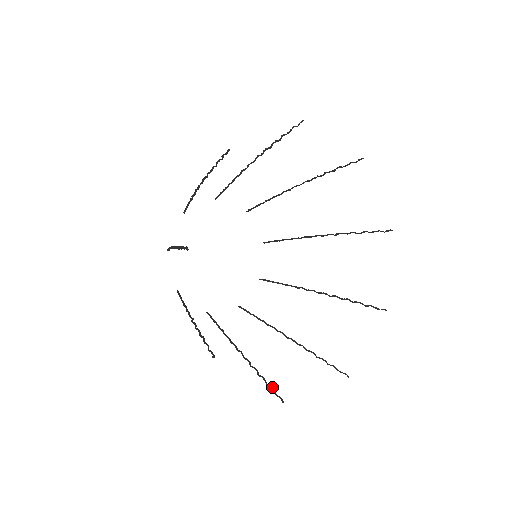
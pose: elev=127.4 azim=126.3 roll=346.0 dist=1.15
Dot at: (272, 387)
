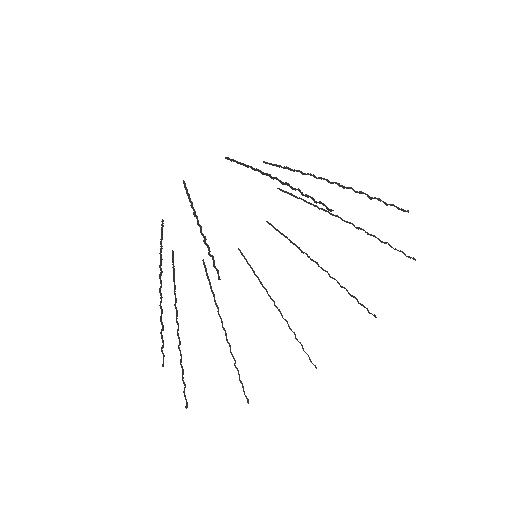
Dot at: occluded
